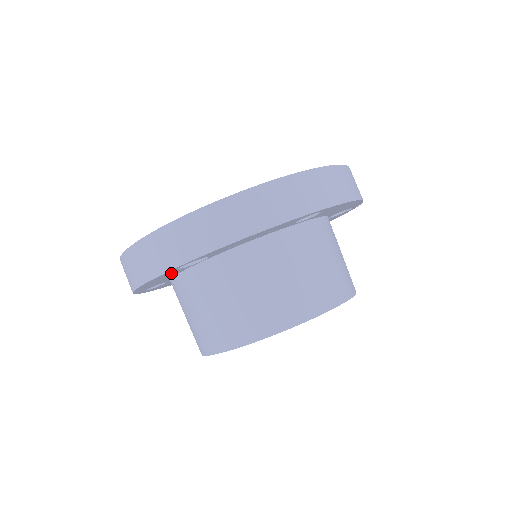
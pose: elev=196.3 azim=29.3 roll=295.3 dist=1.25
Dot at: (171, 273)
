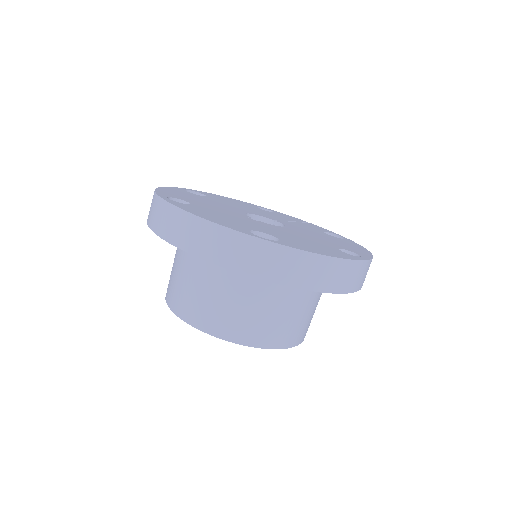
Dot at: occluded
